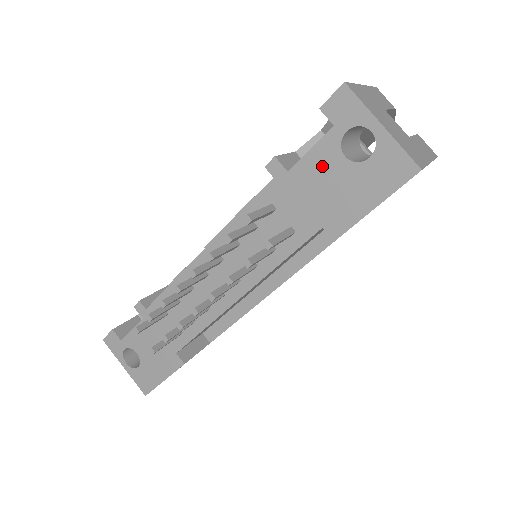
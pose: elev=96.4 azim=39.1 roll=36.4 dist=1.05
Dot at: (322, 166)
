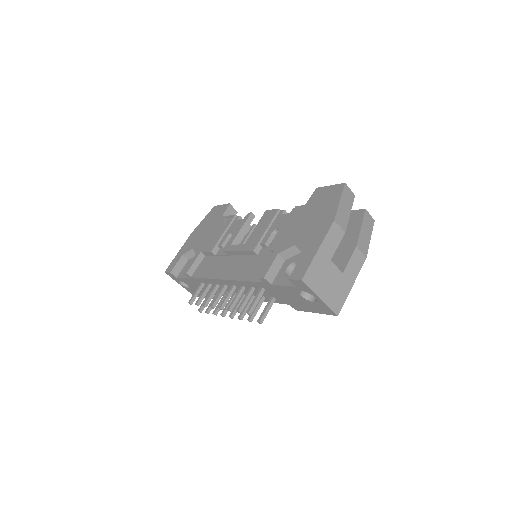
Dot at: (289, 292)
